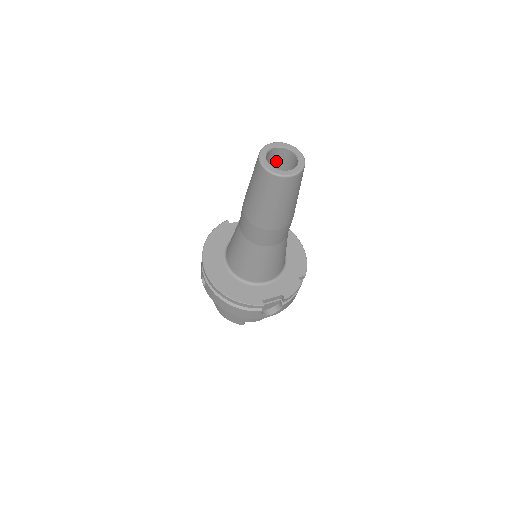
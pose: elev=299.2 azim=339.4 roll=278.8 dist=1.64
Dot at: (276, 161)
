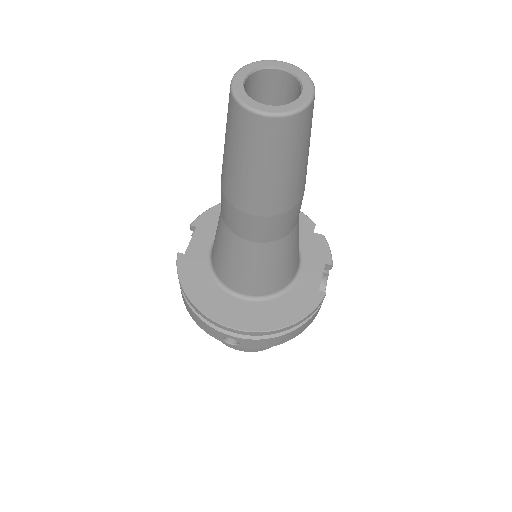
Dot at: occluded
